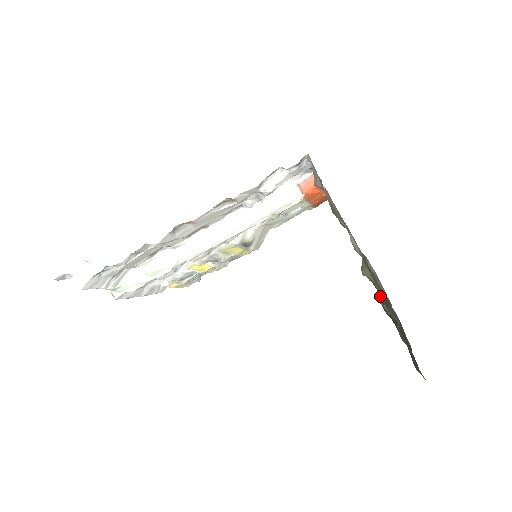
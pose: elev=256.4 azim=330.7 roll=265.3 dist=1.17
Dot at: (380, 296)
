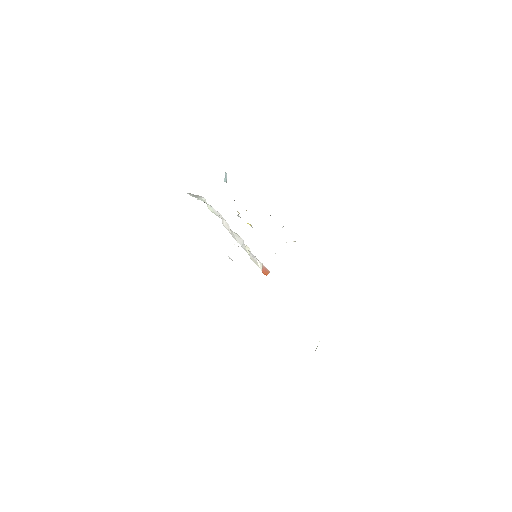
Dot at: occluded
